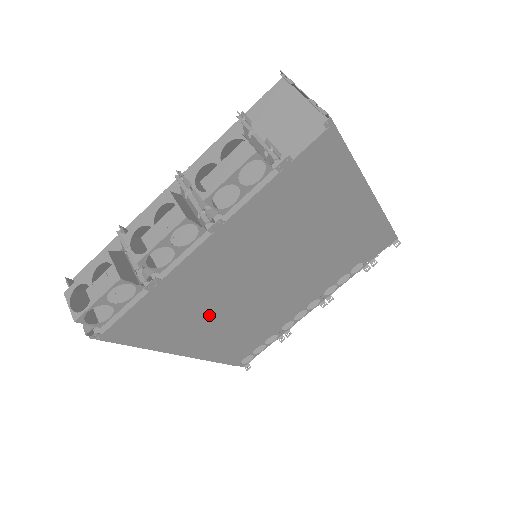
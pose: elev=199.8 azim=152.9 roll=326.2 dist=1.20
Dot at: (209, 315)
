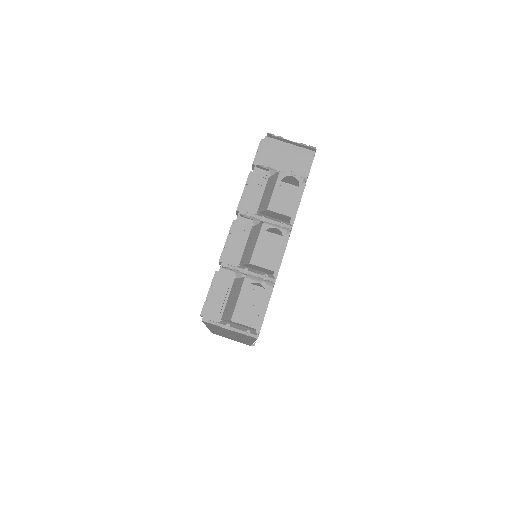
Dot at: occluded
